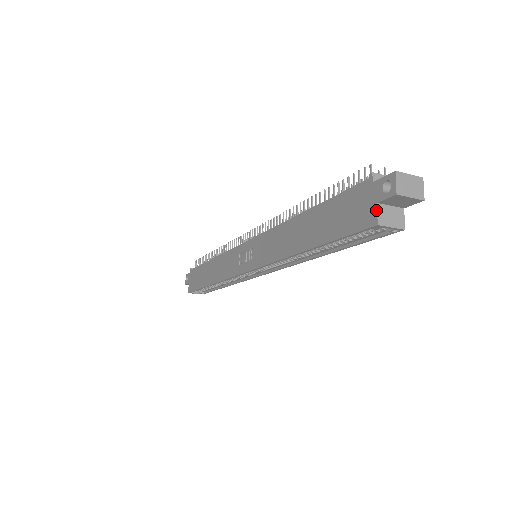
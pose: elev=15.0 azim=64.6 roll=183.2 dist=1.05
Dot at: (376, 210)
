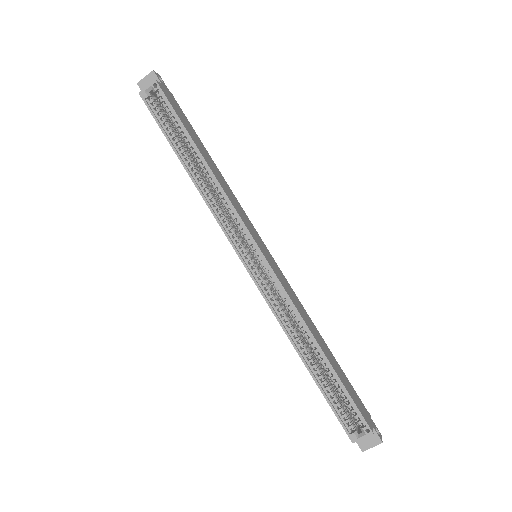
Dot at: occluded
